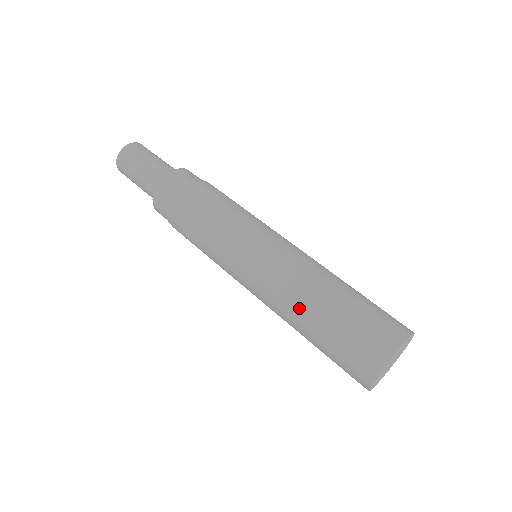
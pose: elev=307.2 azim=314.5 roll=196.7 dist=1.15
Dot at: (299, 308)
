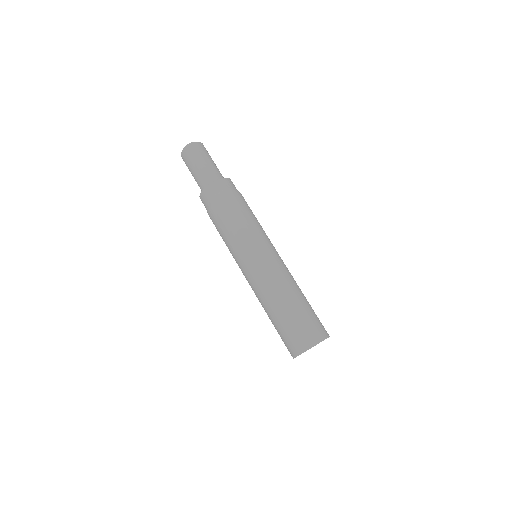
Dot at: (265, 307)
